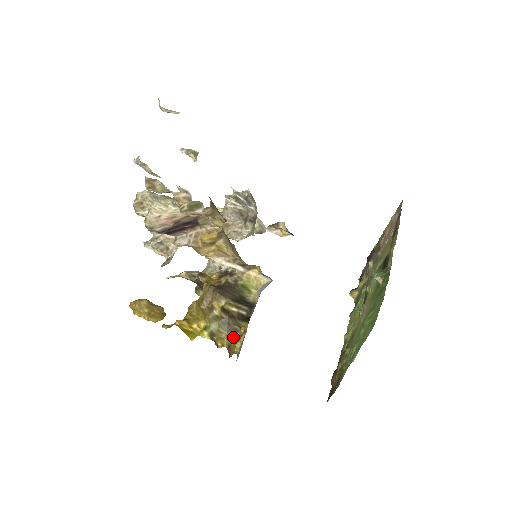
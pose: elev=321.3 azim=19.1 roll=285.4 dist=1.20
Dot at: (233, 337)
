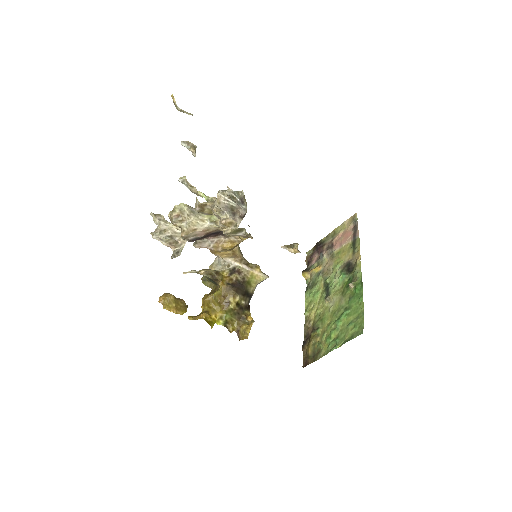
Dot at: (242, 324)
